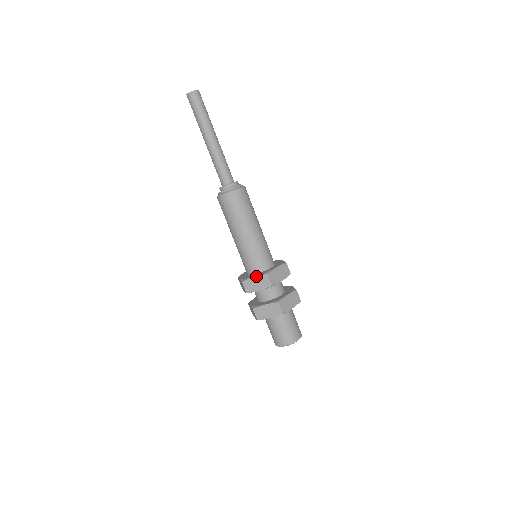
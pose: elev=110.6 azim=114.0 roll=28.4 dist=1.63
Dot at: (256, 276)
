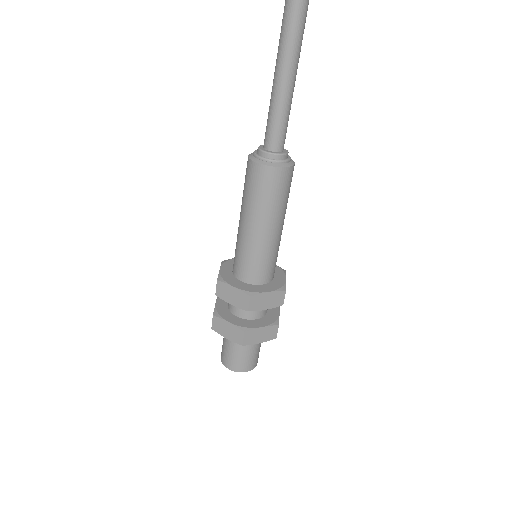
Dot at: (236, 288)
